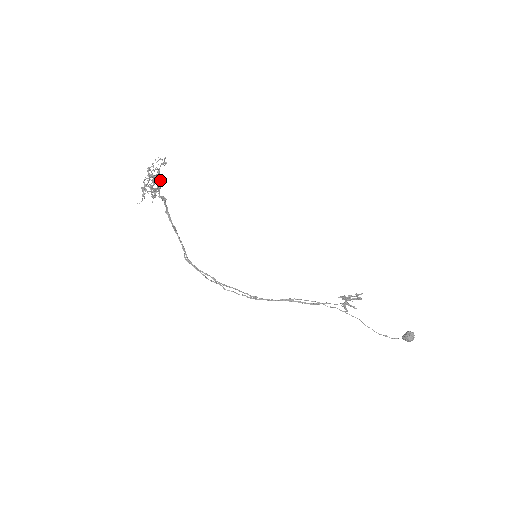
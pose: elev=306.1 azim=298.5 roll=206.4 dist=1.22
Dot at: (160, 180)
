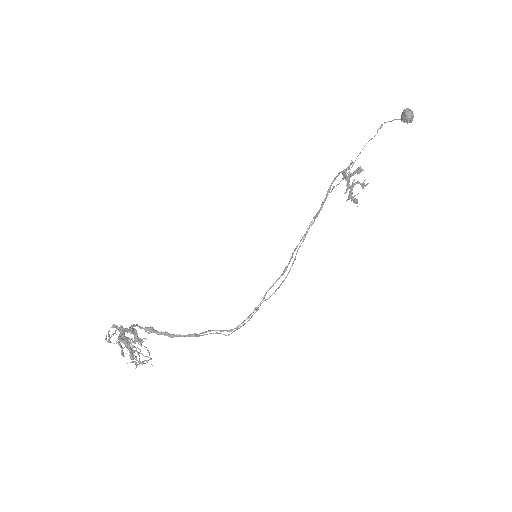
Dot at: (127, 332)
